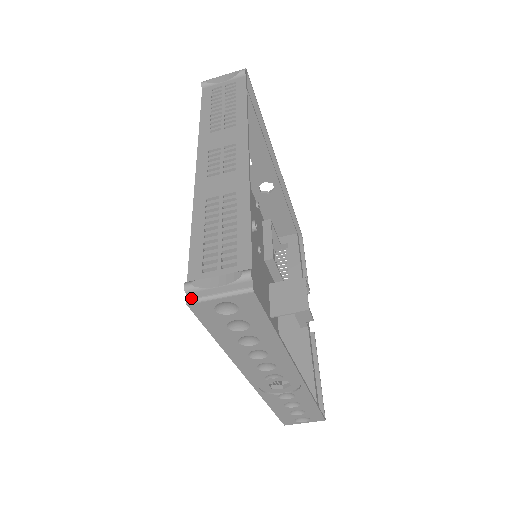
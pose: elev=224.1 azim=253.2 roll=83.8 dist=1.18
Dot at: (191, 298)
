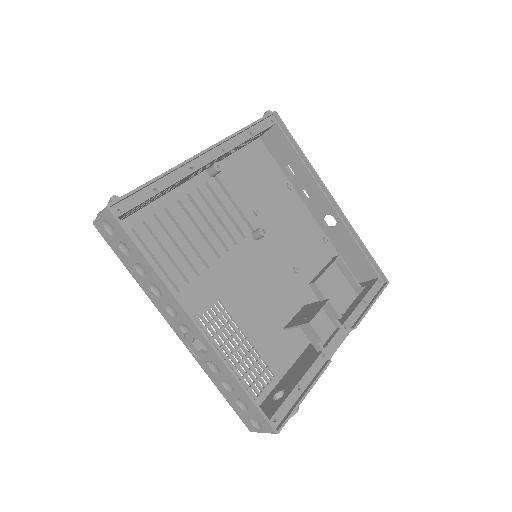
Dot at: (95, 219)
